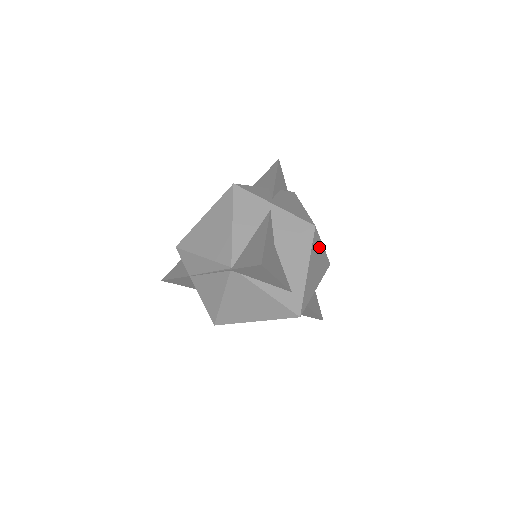
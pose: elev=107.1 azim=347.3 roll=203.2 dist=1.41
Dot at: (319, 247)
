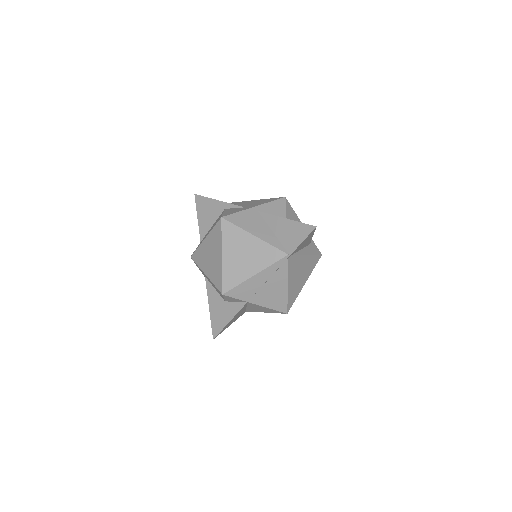
Dot at: occluded
